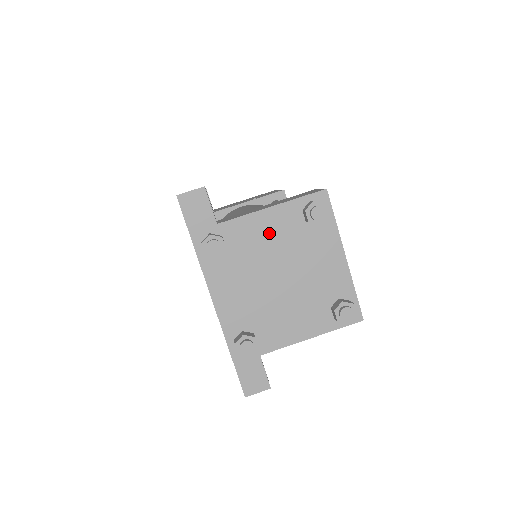
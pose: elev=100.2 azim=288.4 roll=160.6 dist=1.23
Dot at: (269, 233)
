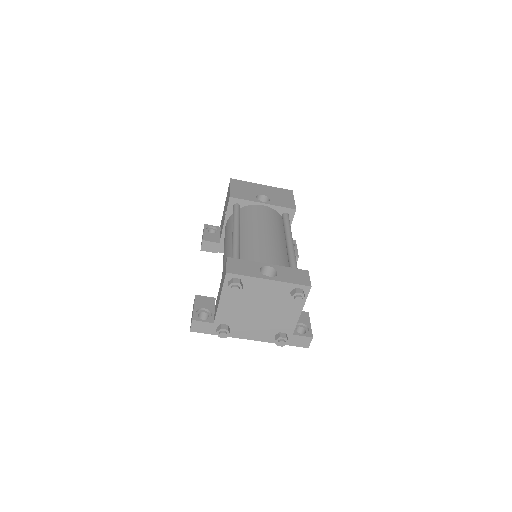
Dot at: (233, 306)
